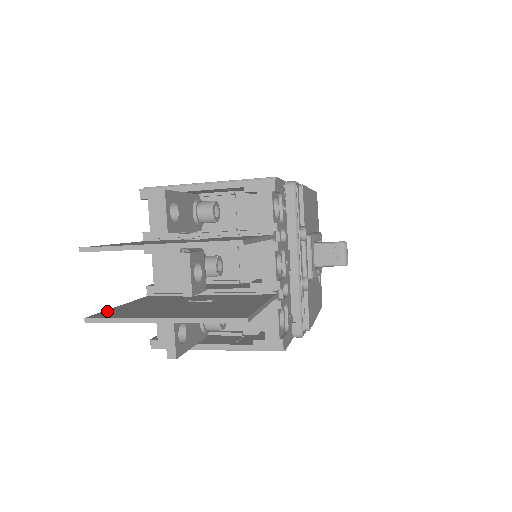
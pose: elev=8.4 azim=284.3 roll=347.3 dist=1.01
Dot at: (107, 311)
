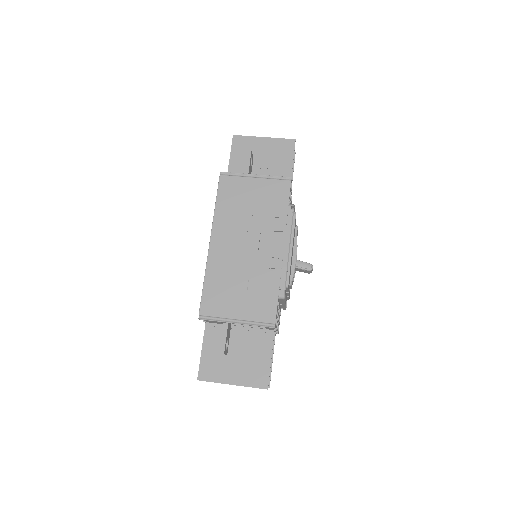
Dot at: occluded
